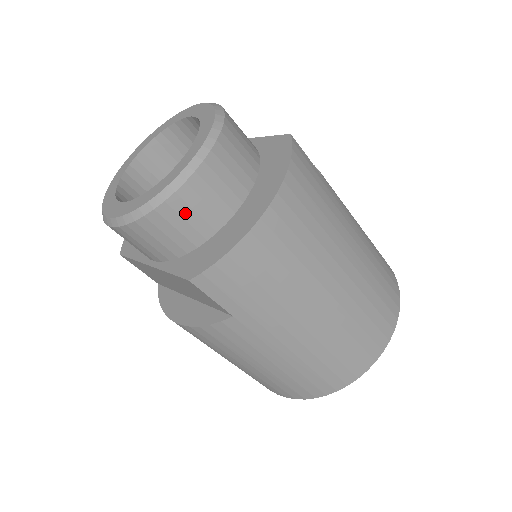
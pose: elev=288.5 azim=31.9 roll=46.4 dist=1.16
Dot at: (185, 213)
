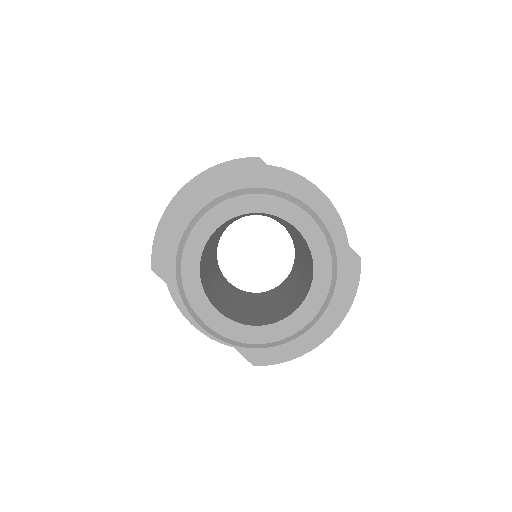
Dot at: occluded
